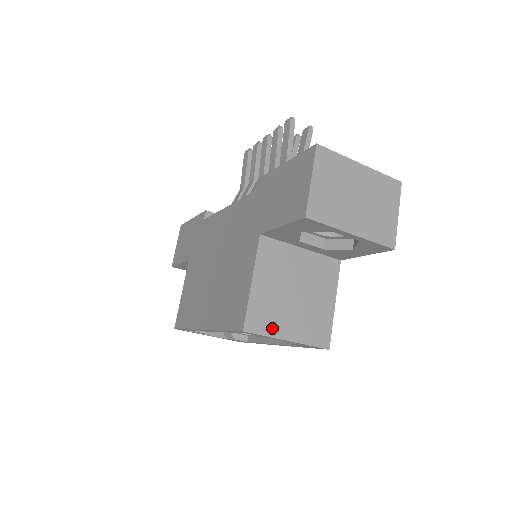
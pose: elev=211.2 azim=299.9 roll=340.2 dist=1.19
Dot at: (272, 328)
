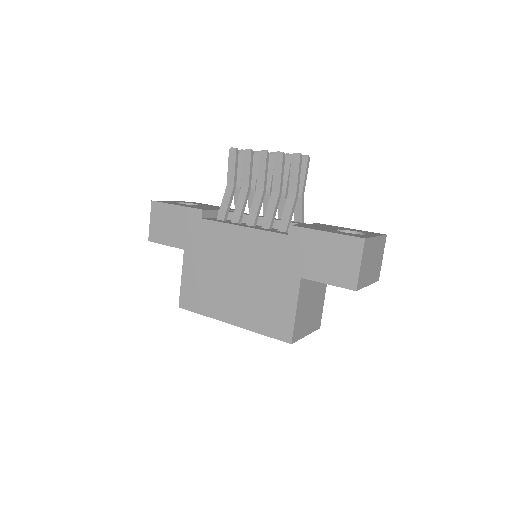
Dot at: (302, 333)
